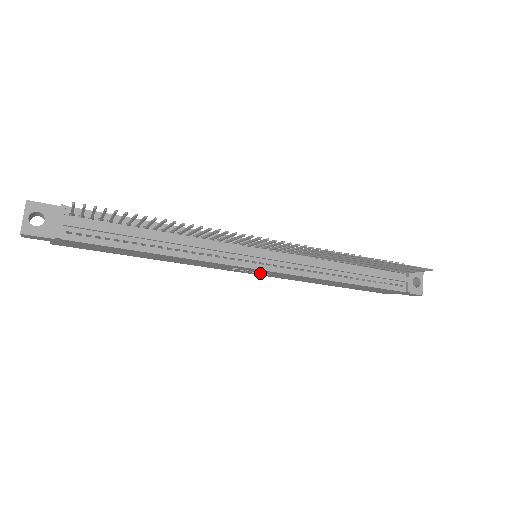
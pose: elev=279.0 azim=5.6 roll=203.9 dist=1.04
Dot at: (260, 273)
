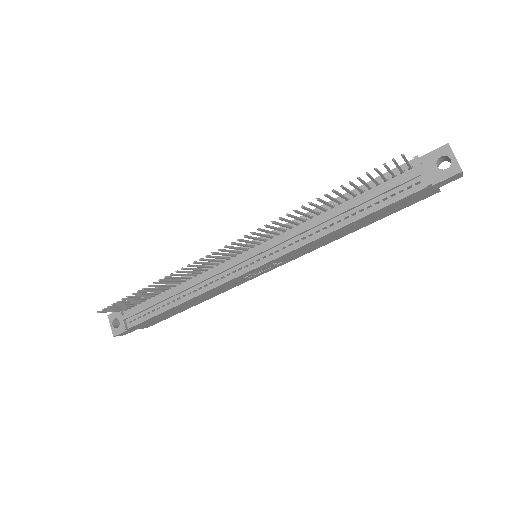
Dot at: (274, 265)
